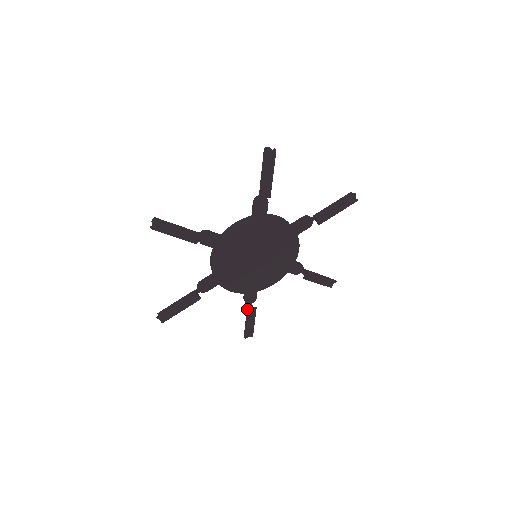
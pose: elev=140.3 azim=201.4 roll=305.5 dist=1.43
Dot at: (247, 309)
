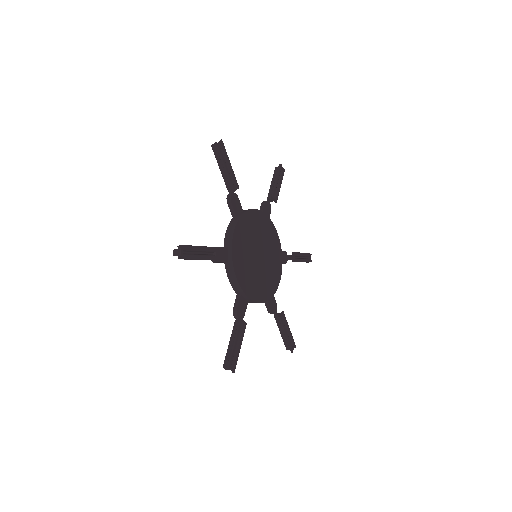
Dot at: (240, 318)
